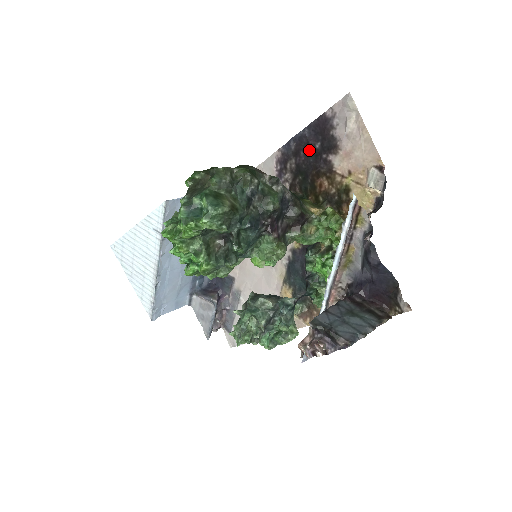
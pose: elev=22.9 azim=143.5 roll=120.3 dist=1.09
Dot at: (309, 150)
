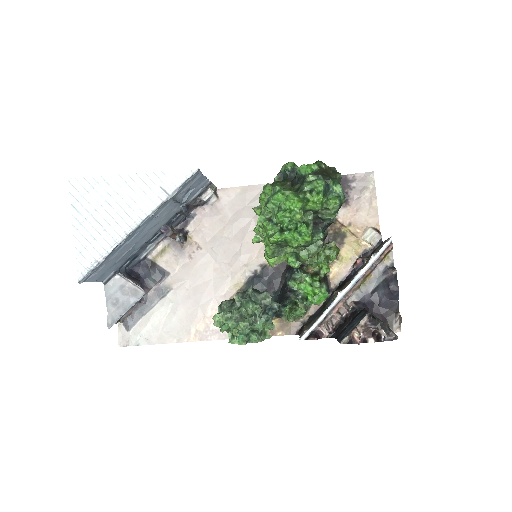
Dot at: occluded
